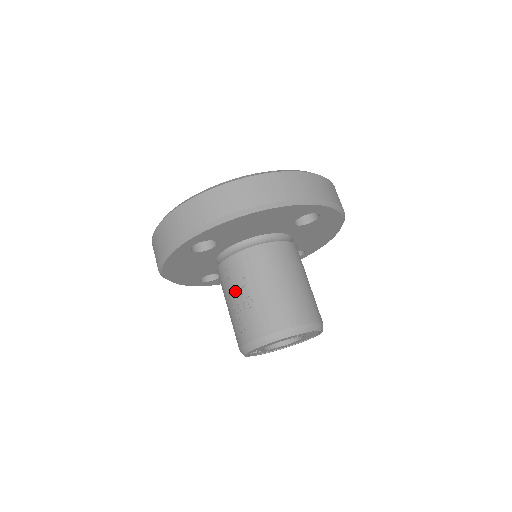
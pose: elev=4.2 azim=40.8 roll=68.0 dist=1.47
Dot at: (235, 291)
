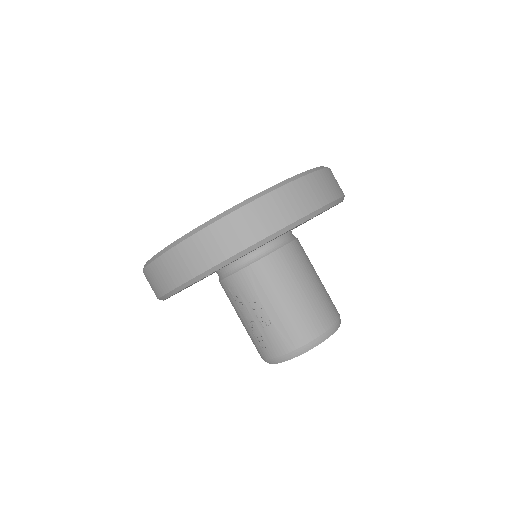
Dot at: (247, 309)
